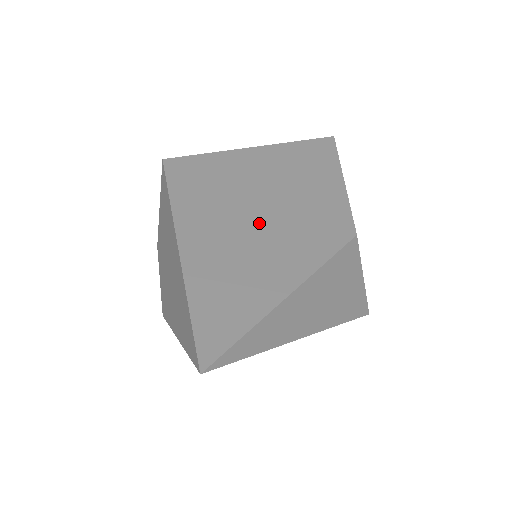
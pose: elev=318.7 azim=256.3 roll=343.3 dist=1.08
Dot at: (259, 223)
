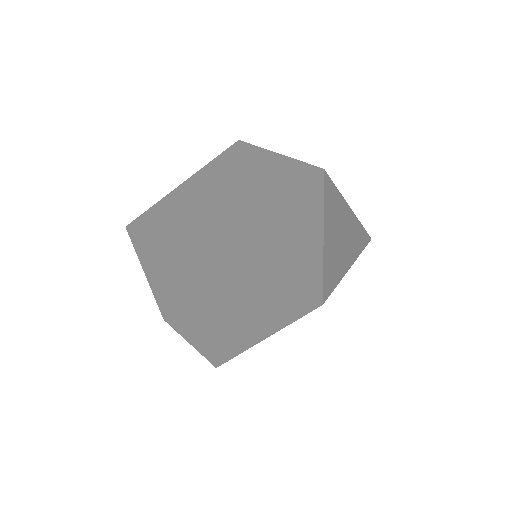
Dot at: (248, 207)
